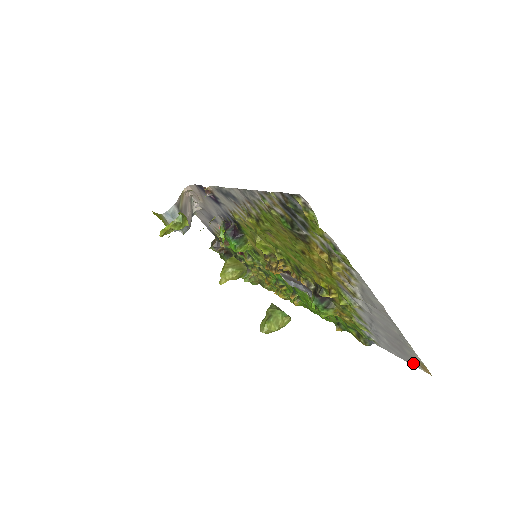
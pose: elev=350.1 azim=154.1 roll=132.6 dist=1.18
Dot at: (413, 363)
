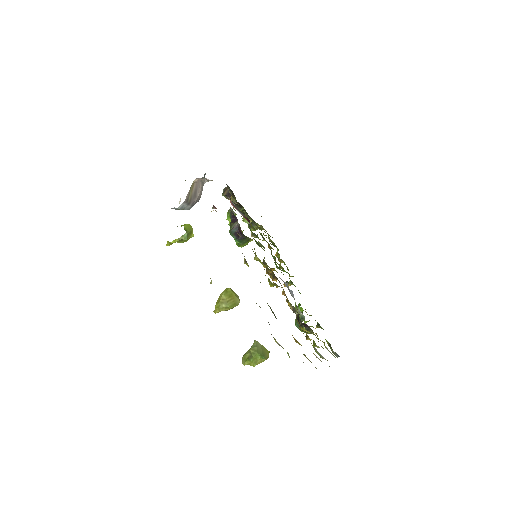
Dot at: occluded
